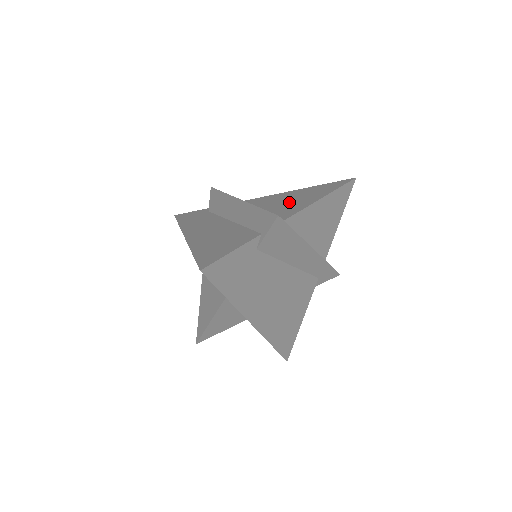
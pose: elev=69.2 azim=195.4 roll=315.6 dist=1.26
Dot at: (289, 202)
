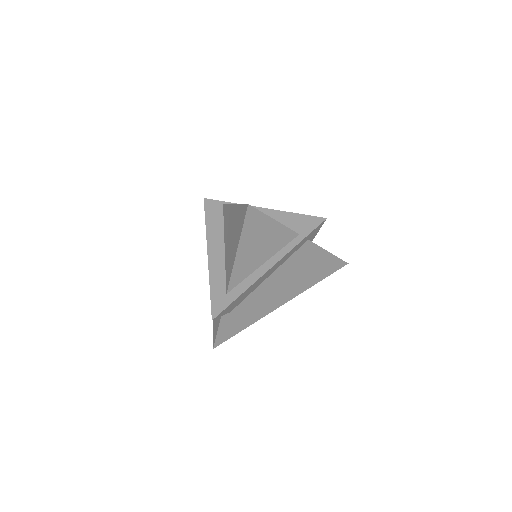
Dot at: (230, 243)
